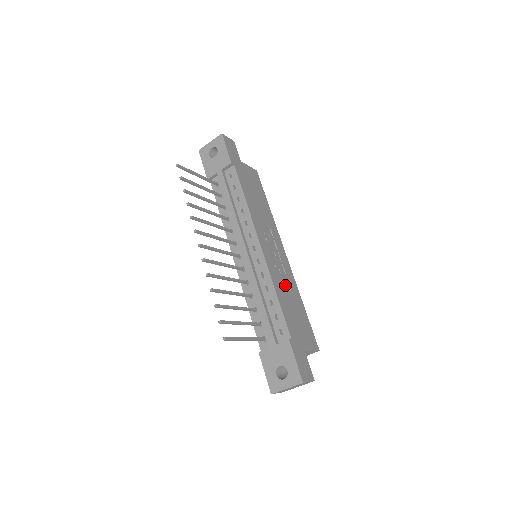
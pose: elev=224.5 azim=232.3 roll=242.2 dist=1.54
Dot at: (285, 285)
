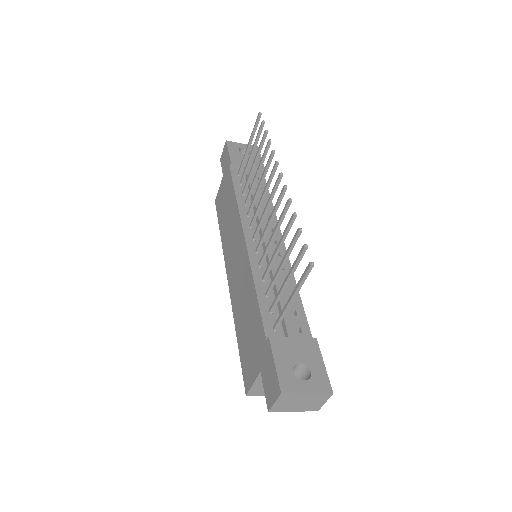
Dot at: occluded
